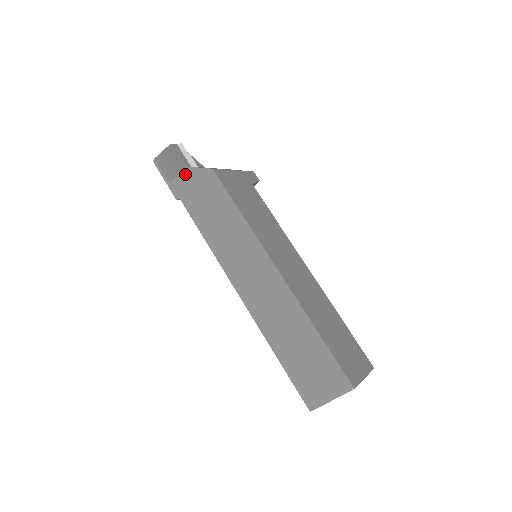
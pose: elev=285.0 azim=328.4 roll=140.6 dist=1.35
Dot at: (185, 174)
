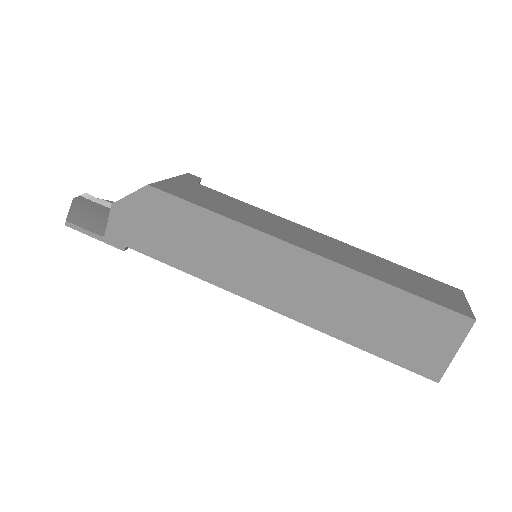
Dot at: (116, 214)
